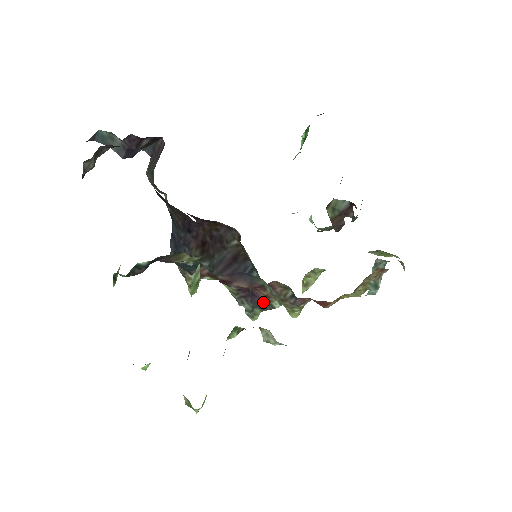
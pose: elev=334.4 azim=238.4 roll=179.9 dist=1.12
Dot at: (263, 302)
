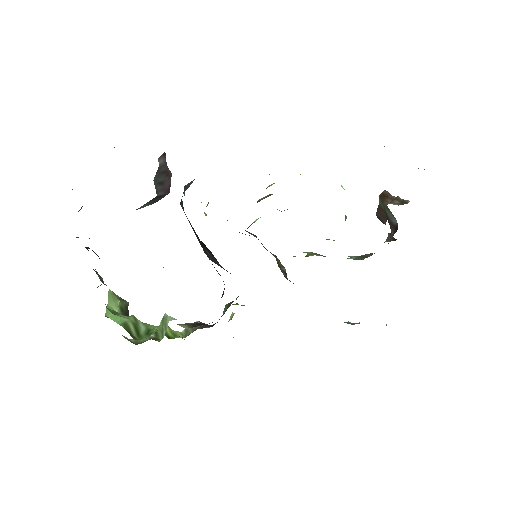
Dot at: occluded
